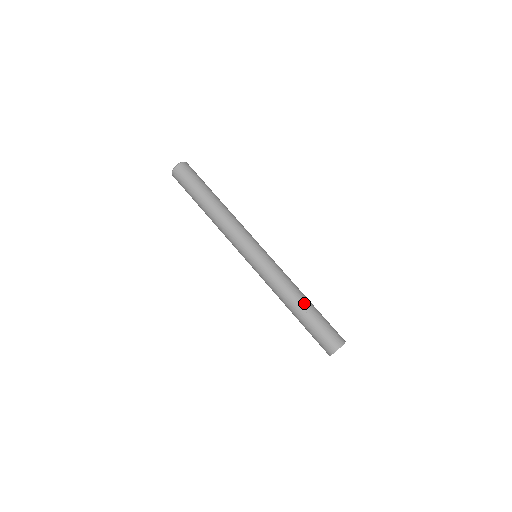
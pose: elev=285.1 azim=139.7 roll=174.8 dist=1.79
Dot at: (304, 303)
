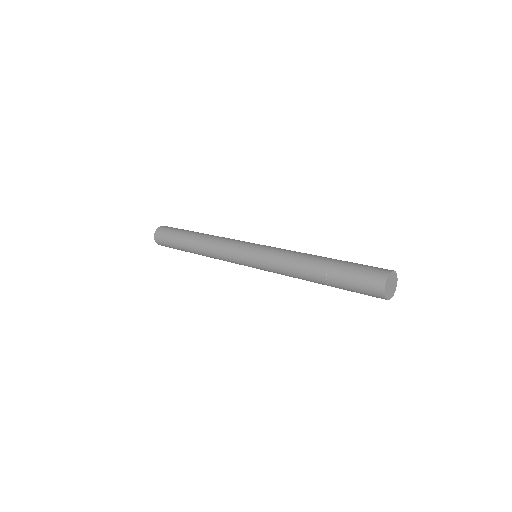
Dot at: (323, 258)
